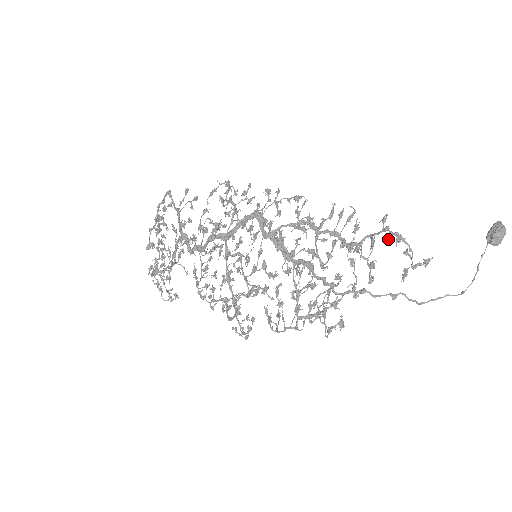
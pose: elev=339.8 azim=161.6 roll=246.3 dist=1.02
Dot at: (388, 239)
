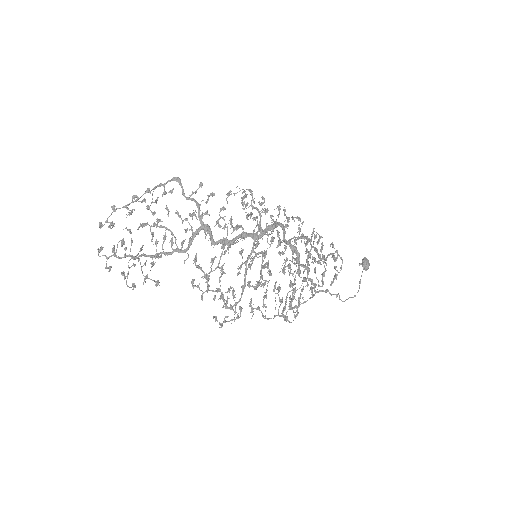
Dot at: (335, 258)
